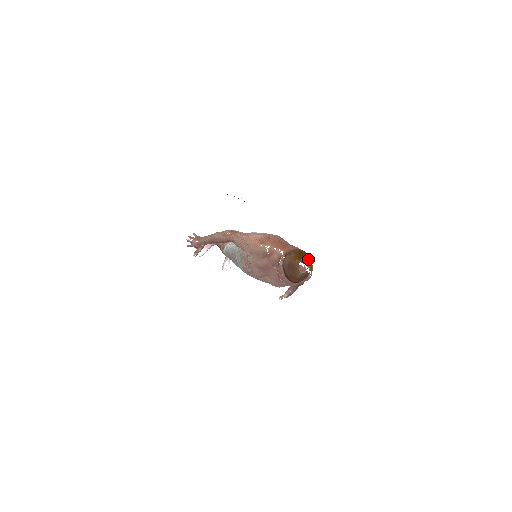
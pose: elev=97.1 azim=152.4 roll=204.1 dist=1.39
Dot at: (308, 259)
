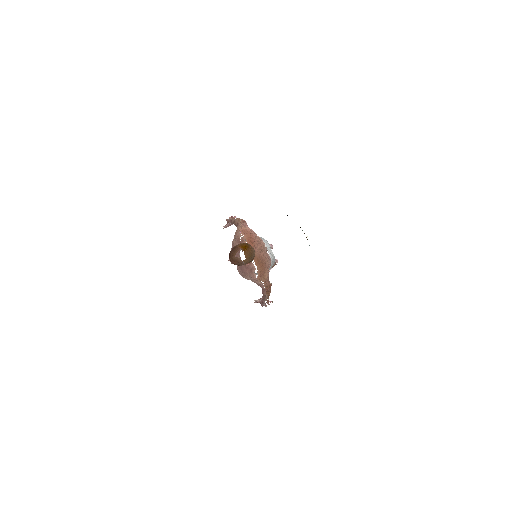
Dot at: (248, 252)
